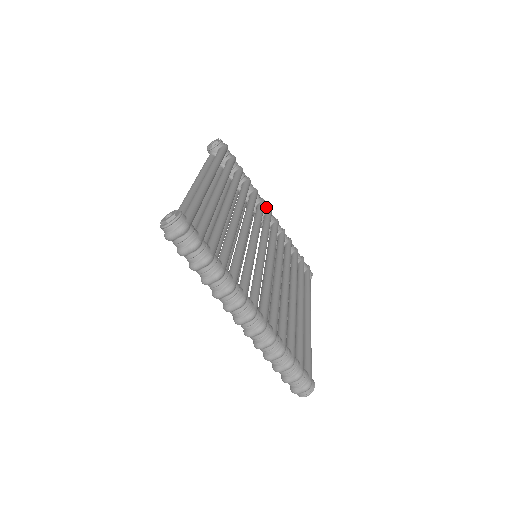
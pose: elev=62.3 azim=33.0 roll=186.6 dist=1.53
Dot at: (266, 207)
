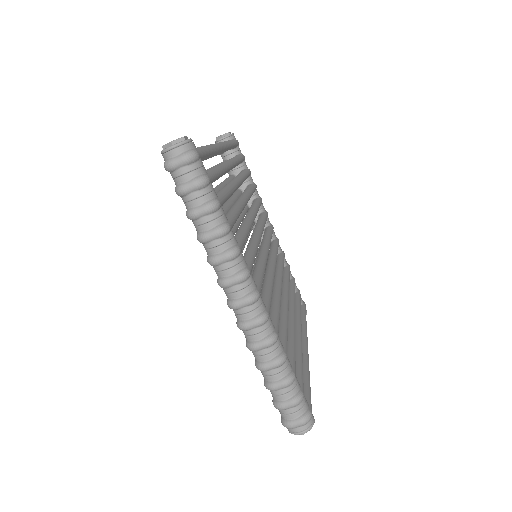
Dot at: occluded
